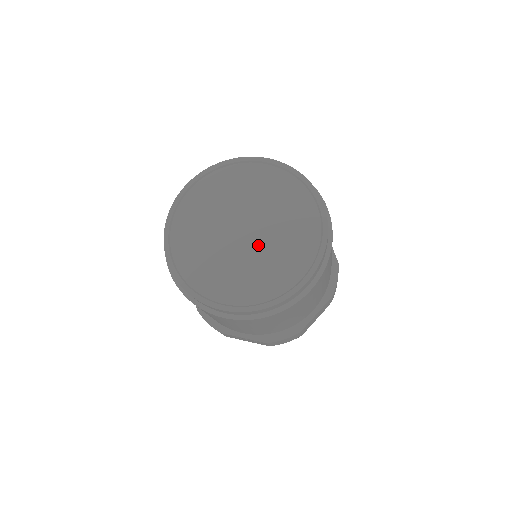
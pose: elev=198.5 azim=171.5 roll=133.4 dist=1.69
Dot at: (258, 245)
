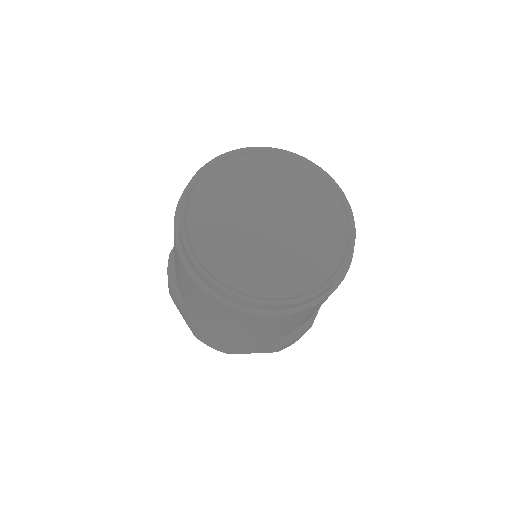
Dot at: (289, 233)
